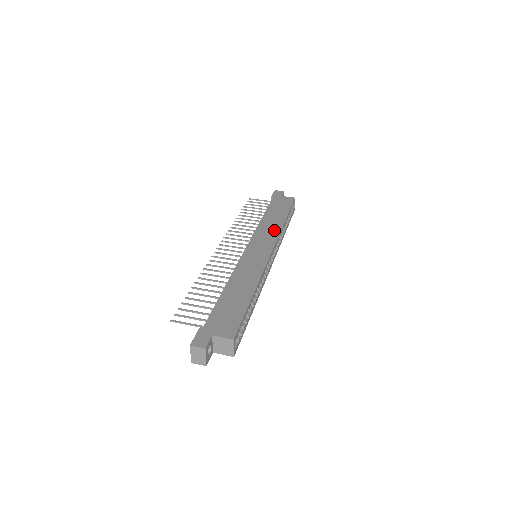
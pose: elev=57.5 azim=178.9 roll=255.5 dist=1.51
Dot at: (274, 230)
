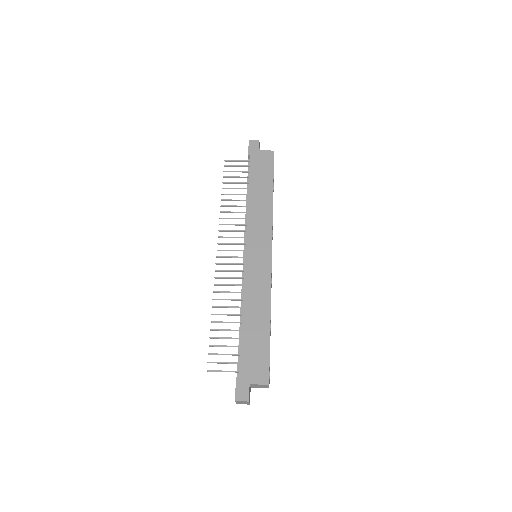
Dot at: (265, 216)
